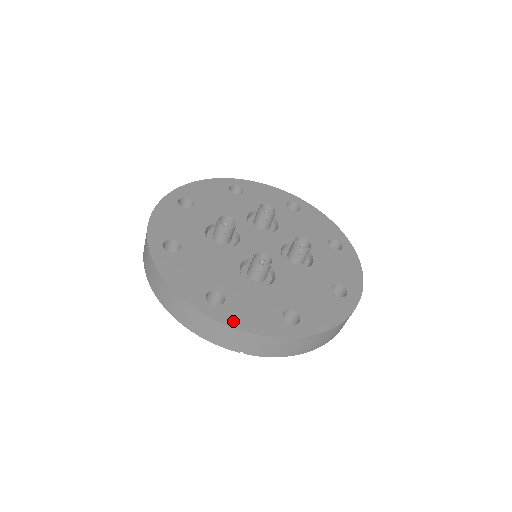
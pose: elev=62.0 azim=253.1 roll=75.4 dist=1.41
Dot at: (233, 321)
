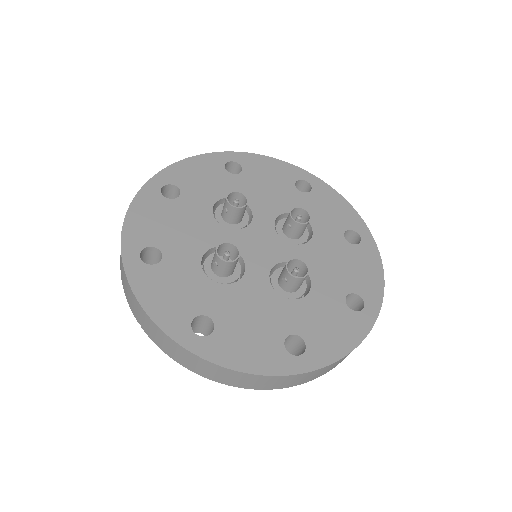
Dot at: (140, 285)
